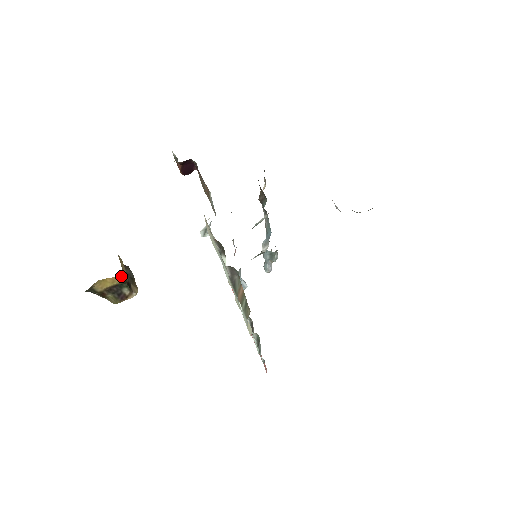
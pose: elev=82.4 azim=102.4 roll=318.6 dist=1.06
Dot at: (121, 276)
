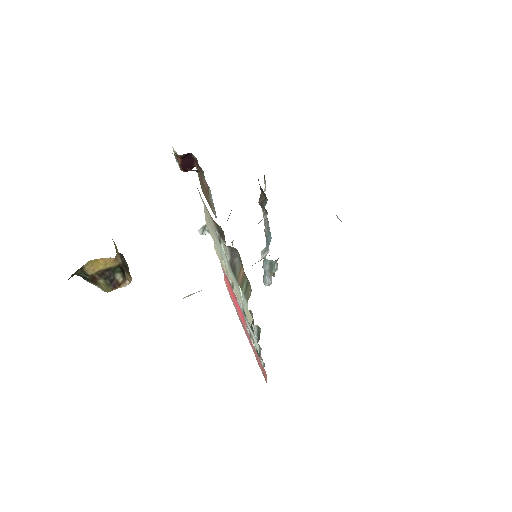
Dot at: (115, 257)
